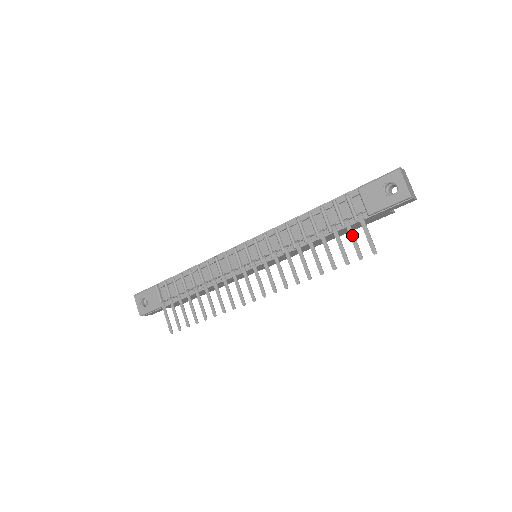
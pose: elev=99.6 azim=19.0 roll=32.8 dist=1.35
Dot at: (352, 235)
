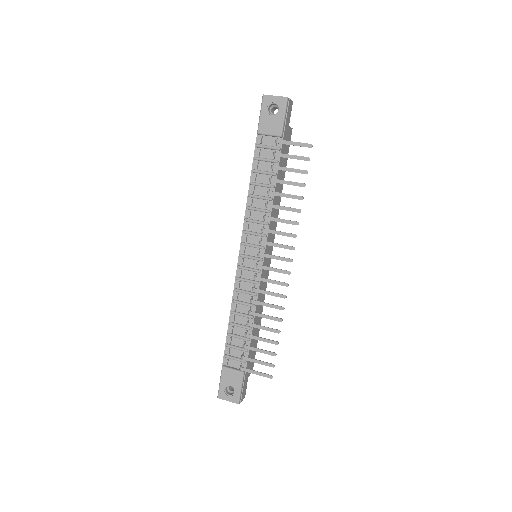
Dot at: (288, 156)
